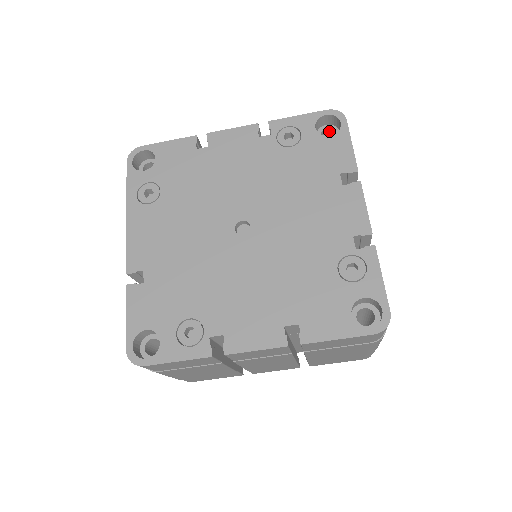
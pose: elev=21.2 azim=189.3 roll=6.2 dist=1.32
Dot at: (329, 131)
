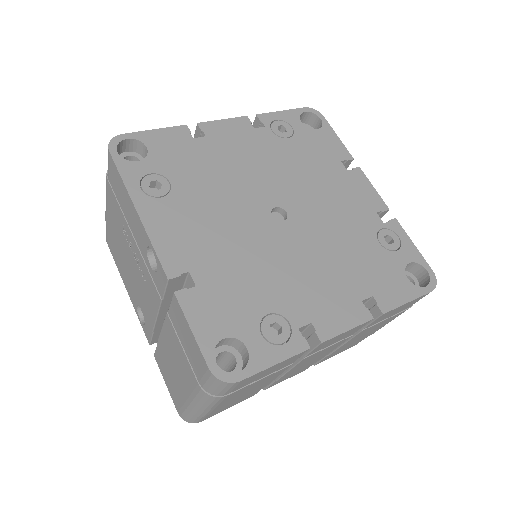
Dot at: occluded
